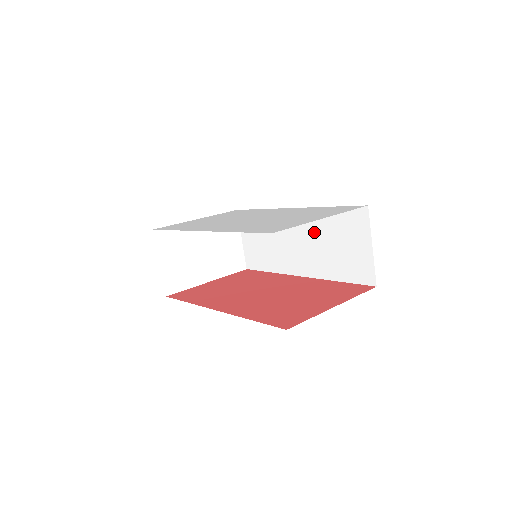
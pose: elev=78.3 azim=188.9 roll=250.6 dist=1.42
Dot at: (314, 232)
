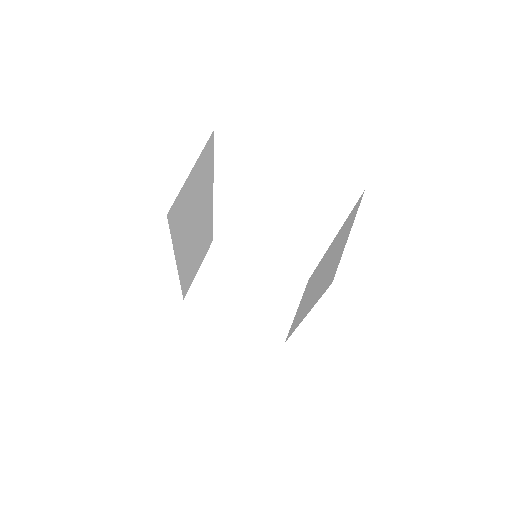
Dot at: (329, 257)
